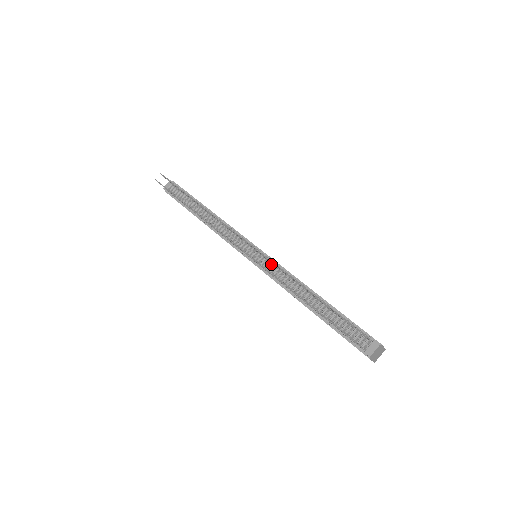
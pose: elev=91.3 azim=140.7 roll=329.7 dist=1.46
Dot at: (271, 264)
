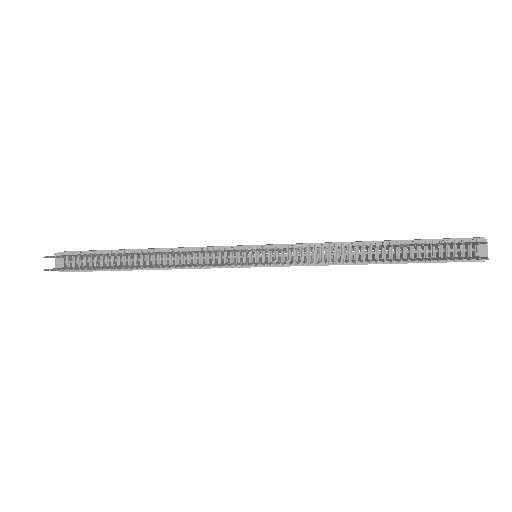
Dot at: (289, 251)
